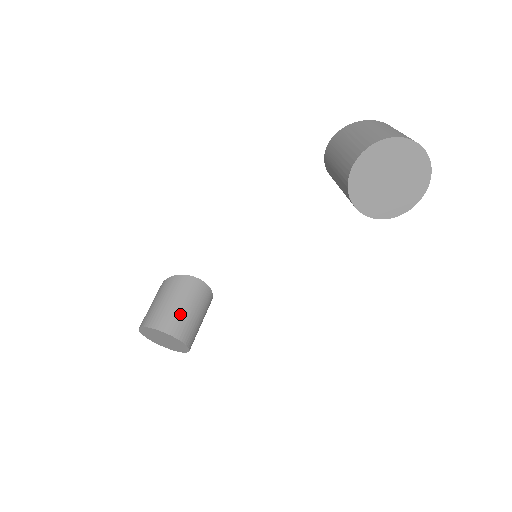
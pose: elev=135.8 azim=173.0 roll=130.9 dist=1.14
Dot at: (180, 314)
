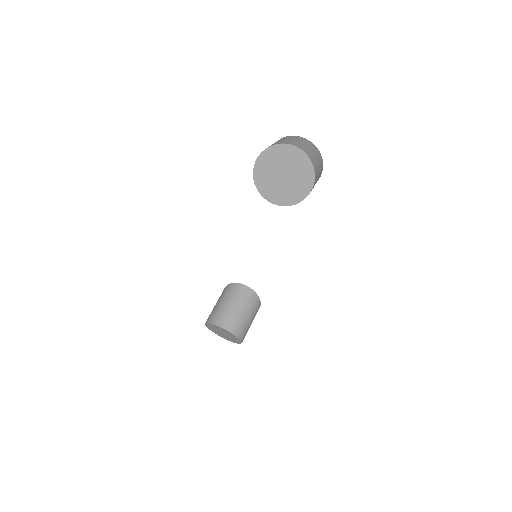
Dot at: (228, 311)
